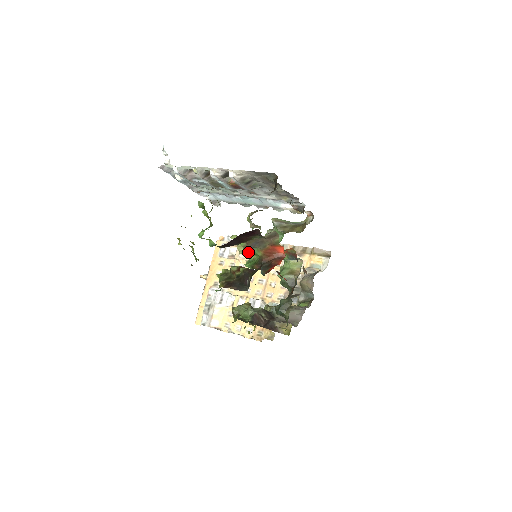
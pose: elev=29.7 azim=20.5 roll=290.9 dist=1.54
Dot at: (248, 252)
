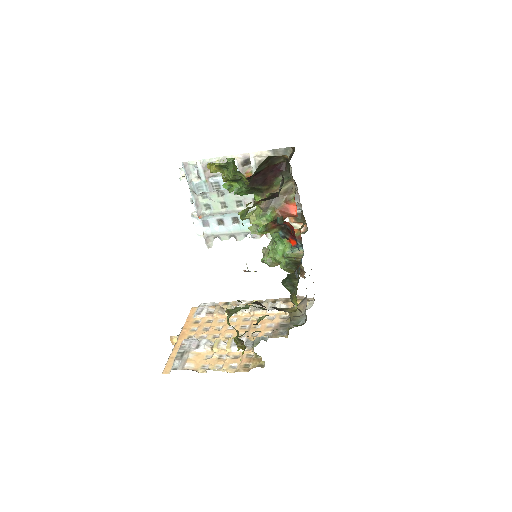
Dot at: (261, 218)
